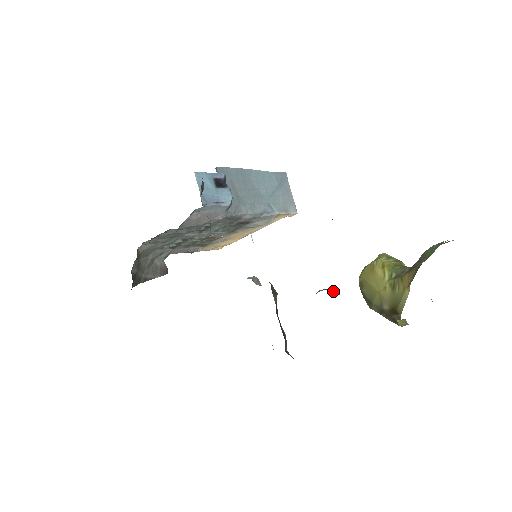
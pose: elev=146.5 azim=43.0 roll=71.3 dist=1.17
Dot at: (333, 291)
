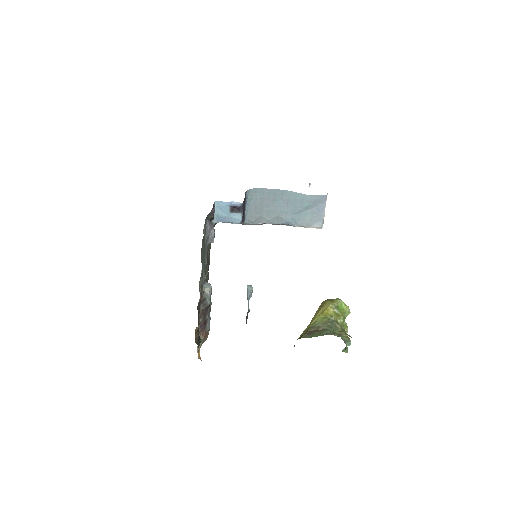
Dot at: occluded
